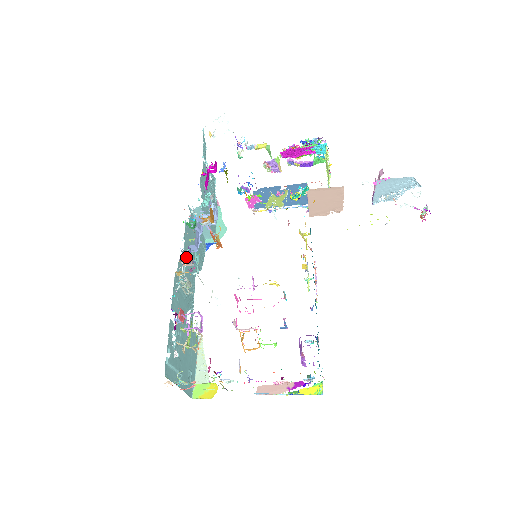
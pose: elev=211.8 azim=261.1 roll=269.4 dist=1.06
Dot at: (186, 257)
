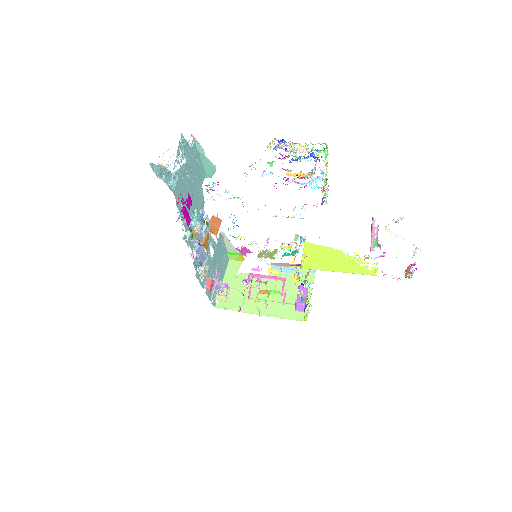
Dot at: occluded
